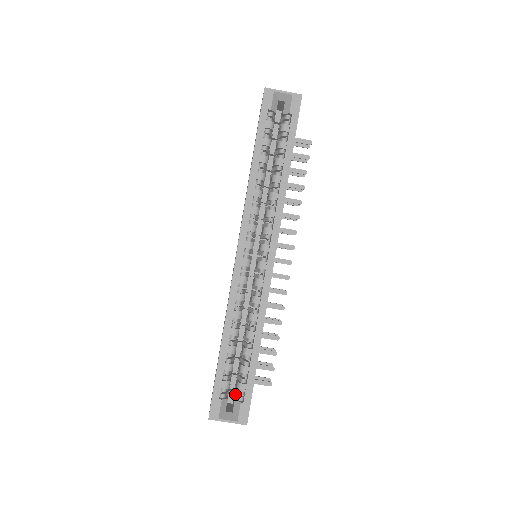
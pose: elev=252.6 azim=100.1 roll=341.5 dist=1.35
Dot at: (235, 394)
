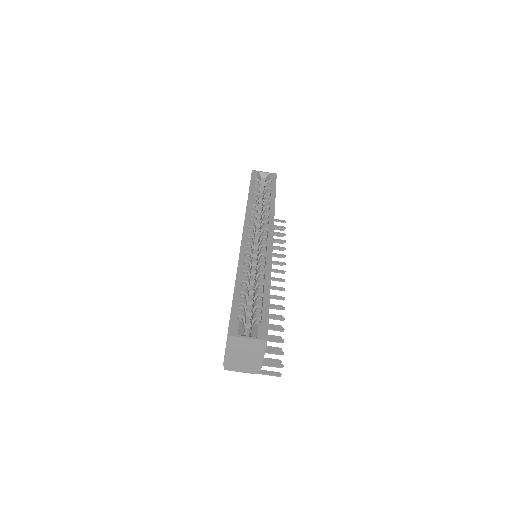
Dot at: occluded
